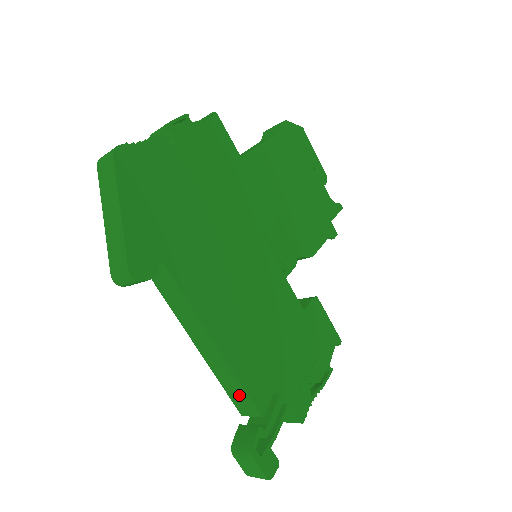
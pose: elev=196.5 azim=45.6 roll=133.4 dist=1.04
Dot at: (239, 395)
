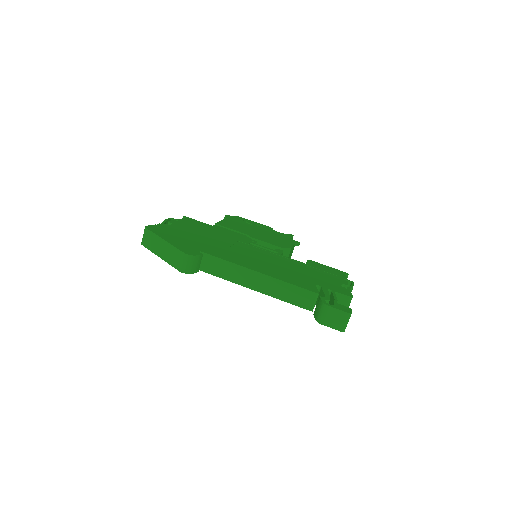
Dot at: (296, 294)
